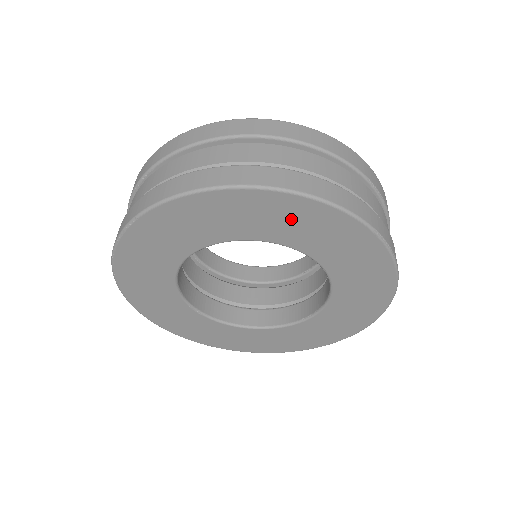
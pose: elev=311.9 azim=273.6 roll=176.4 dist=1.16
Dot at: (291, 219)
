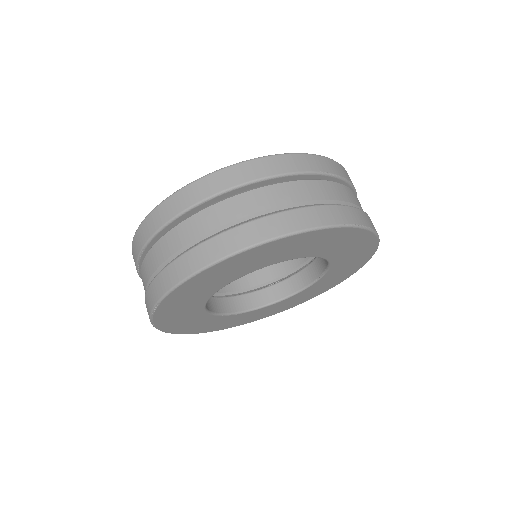
Dot at: (276, 251)
